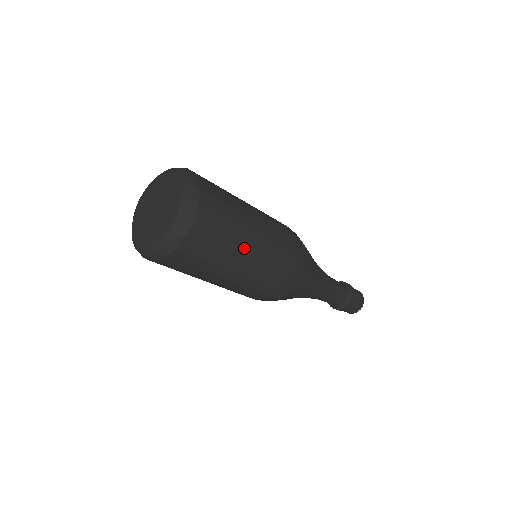
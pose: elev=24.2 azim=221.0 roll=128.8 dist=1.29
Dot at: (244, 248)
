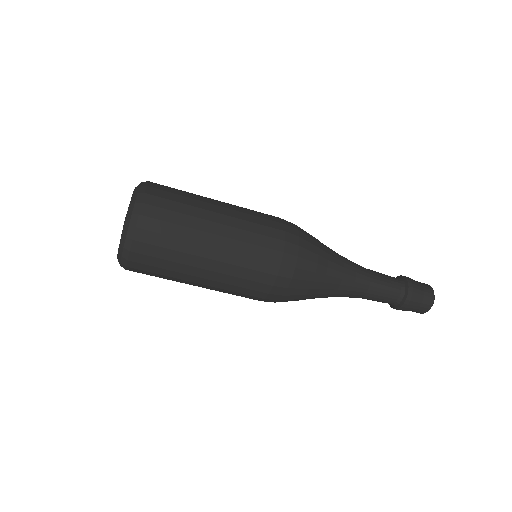
Dot at: (209, 229)
